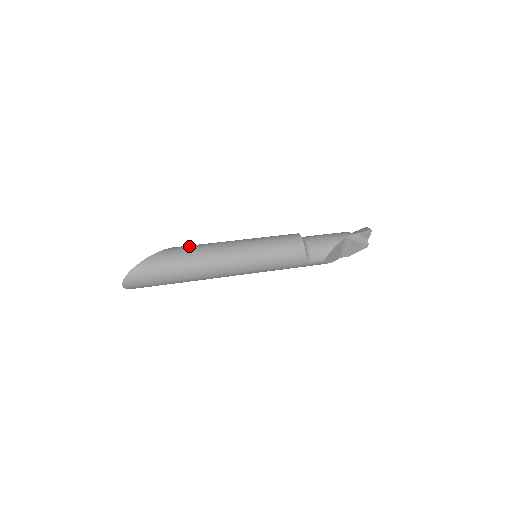
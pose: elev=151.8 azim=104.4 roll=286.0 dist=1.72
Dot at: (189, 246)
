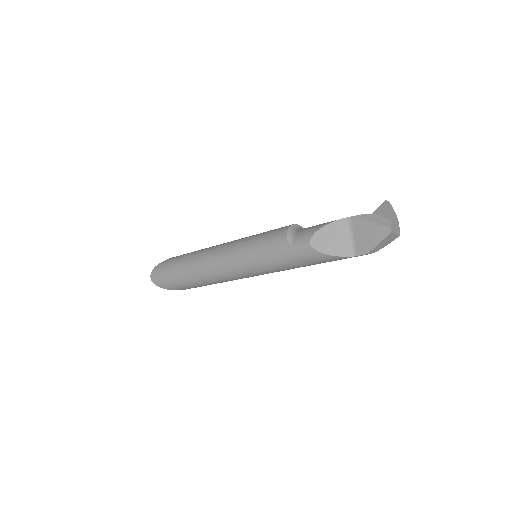
Dot at: occluded
